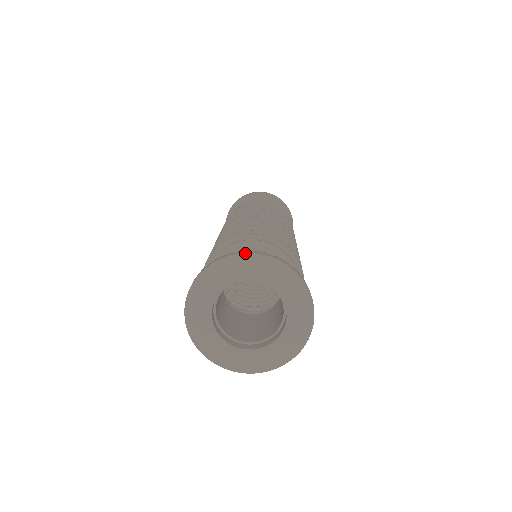
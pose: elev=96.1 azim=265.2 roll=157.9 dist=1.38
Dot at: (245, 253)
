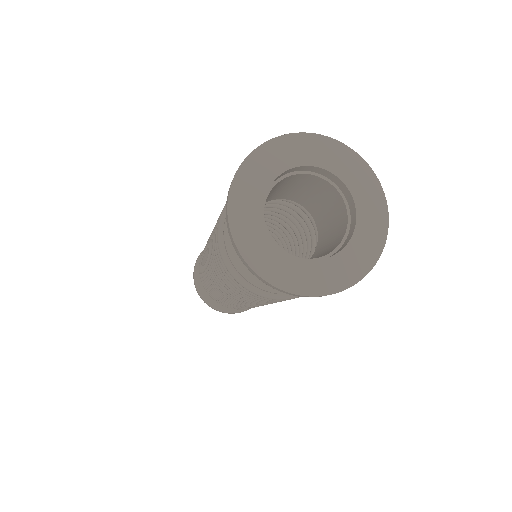
Dot at: (267, 141)
